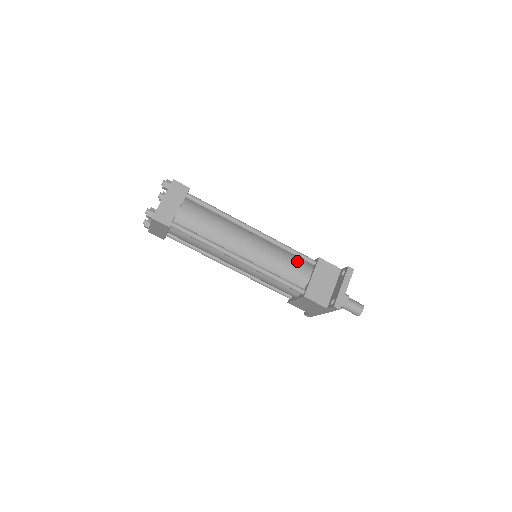
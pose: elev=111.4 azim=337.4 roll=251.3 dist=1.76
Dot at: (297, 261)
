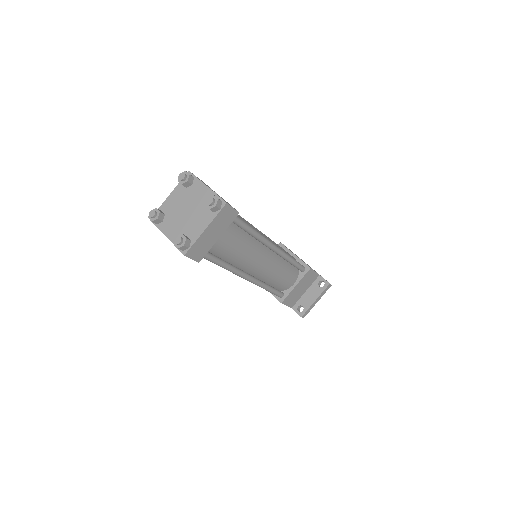
Dot at: (291, 270)
